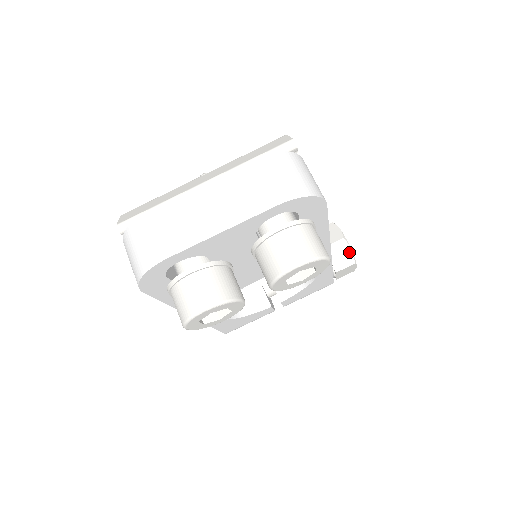
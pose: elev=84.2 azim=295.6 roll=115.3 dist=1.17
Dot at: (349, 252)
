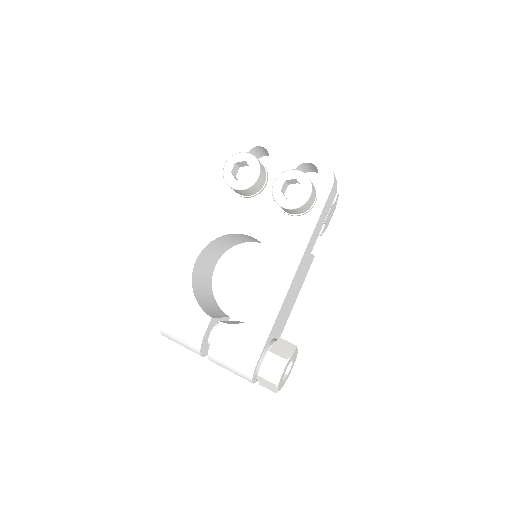
Dot at: (290, 353)
